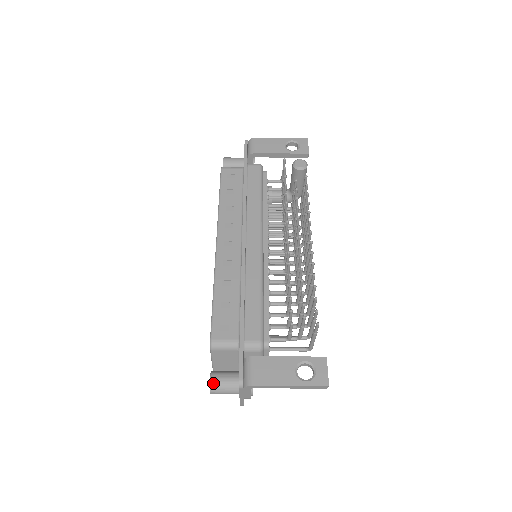
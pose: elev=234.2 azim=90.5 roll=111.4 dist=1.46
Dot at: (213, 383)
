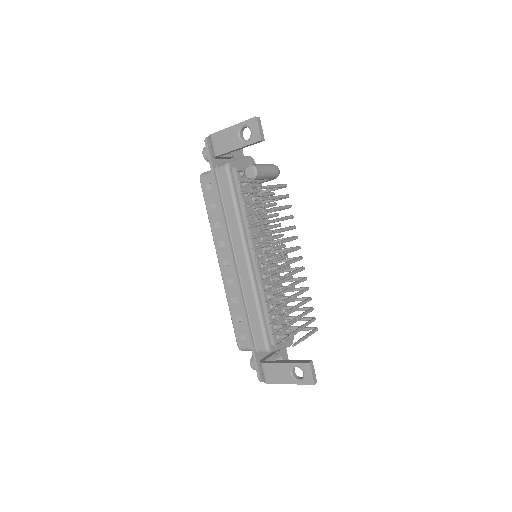
Dot at: (253, 368)
